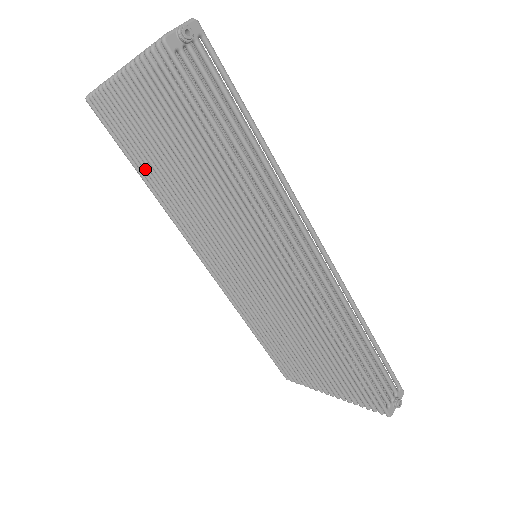
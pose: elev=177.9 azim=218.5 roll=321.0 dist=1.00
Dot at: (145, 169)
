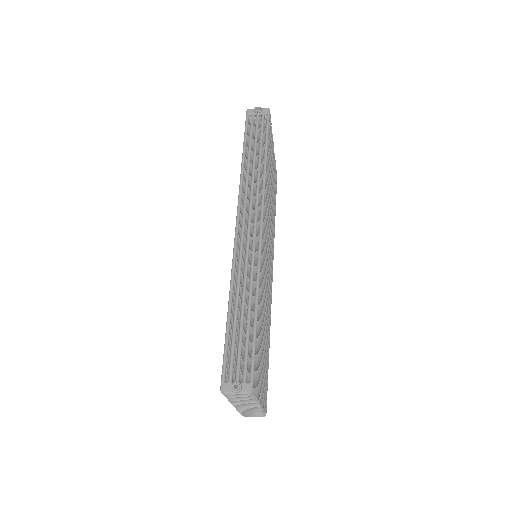
Dot at: occluded
